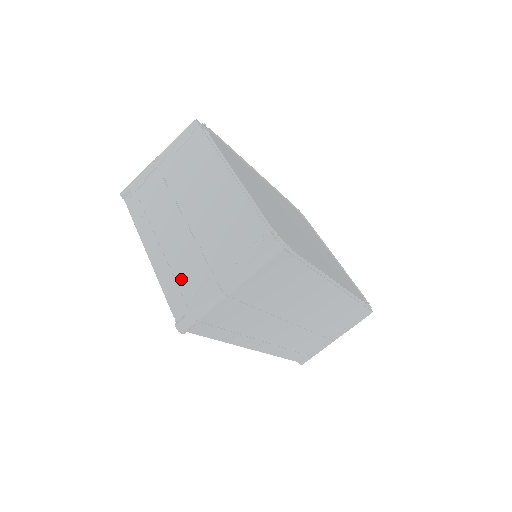
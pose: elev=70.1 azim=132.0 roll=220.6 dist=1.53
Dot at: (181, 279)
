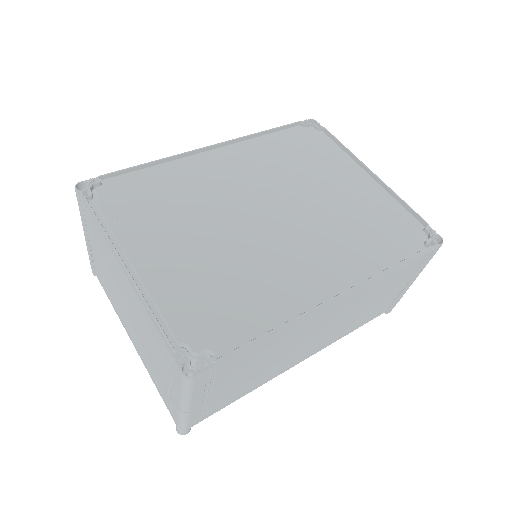
Dot at: (156, 384)
